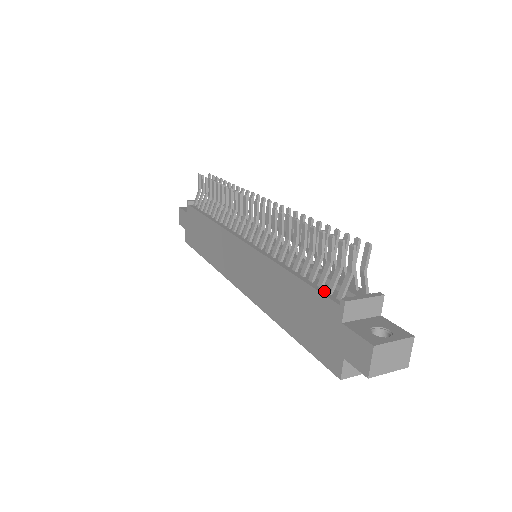
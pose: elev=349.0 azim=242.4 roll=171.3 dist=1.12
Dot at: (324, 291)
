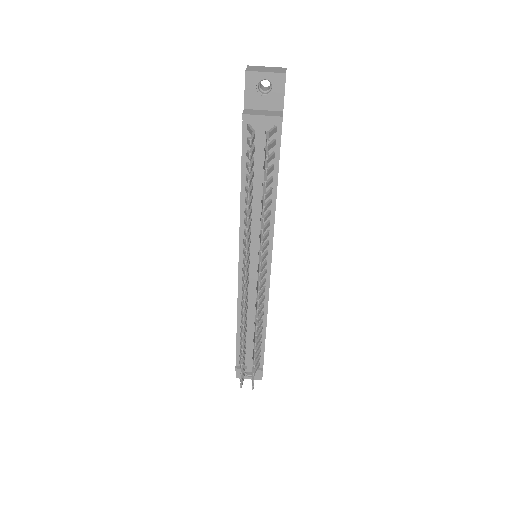
Dot at: (239, 353)
